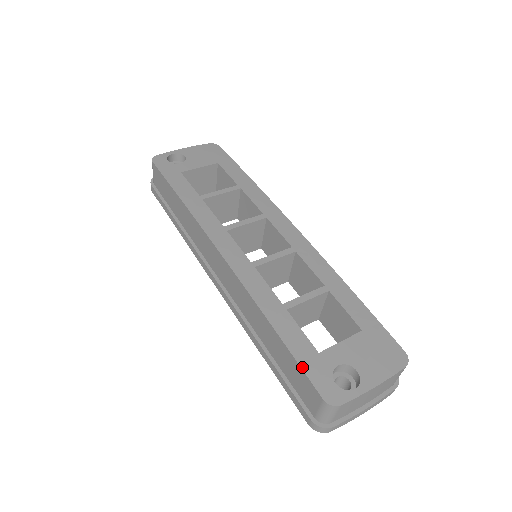
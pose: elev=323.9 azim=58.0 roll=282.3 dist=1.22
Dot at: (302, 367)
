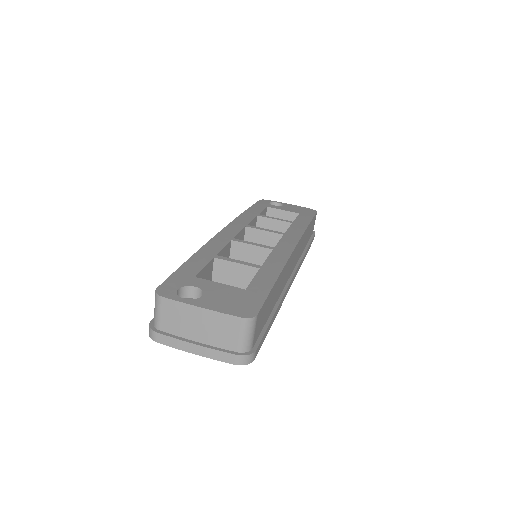
Dot at: (173, 274)
